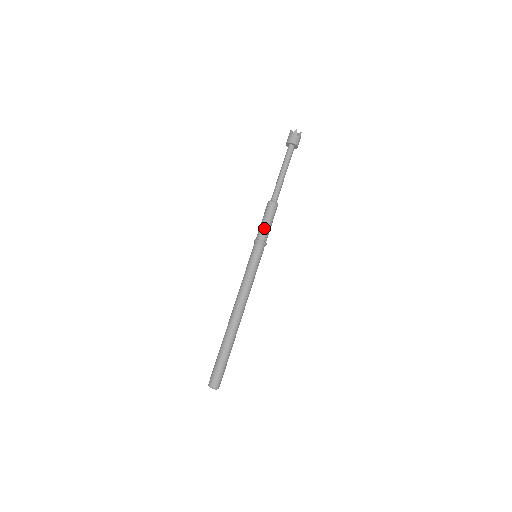
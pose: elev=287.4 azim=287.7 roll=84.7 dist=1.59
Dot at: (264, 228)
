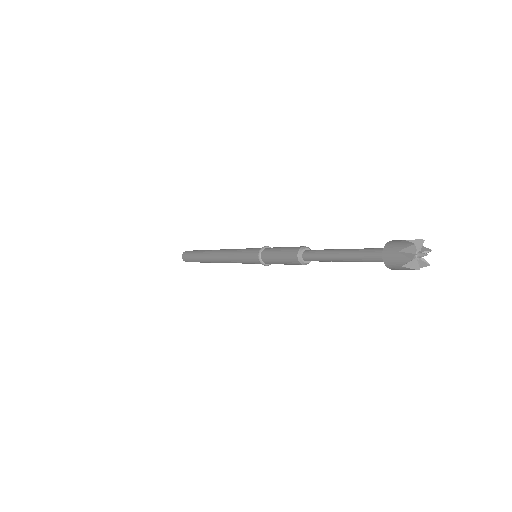
Dot at: (271, 258)
